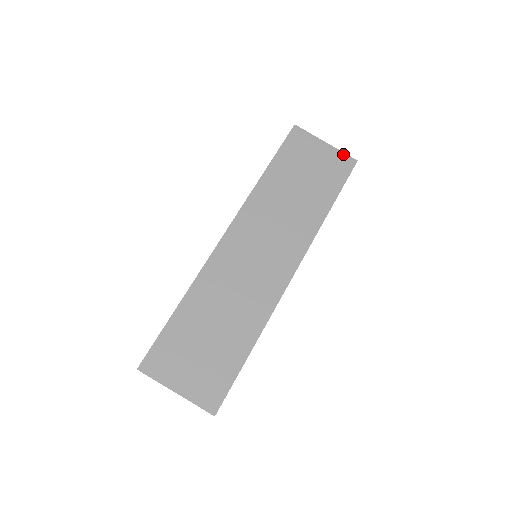
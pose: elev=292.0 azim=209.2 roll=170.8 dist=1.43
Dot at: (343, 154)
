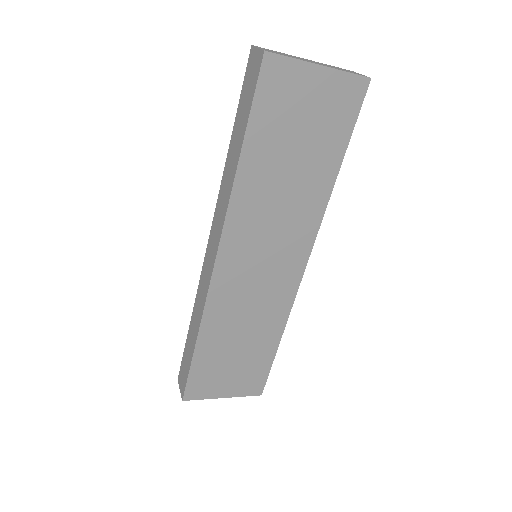
Dot at: (349, 76)
